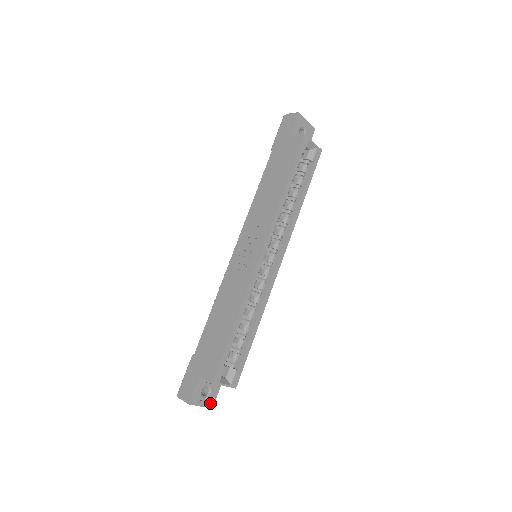
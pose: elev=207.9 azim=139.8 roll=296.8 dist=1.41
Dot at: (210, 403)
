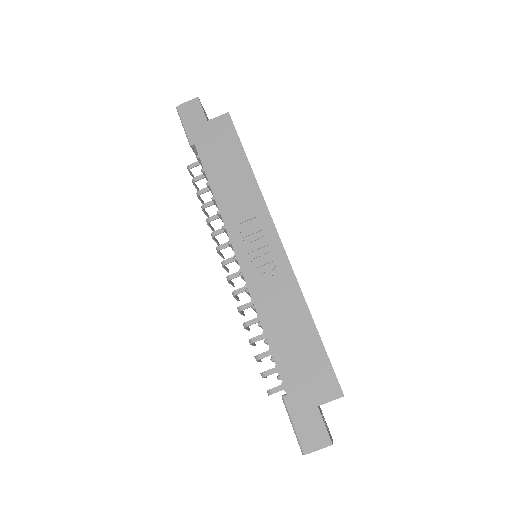
Dot at: occluded
